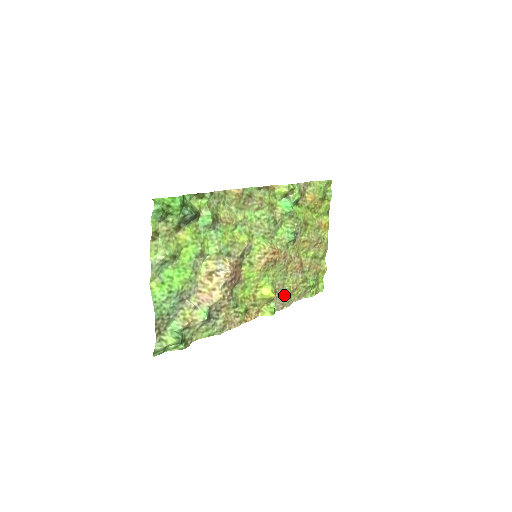
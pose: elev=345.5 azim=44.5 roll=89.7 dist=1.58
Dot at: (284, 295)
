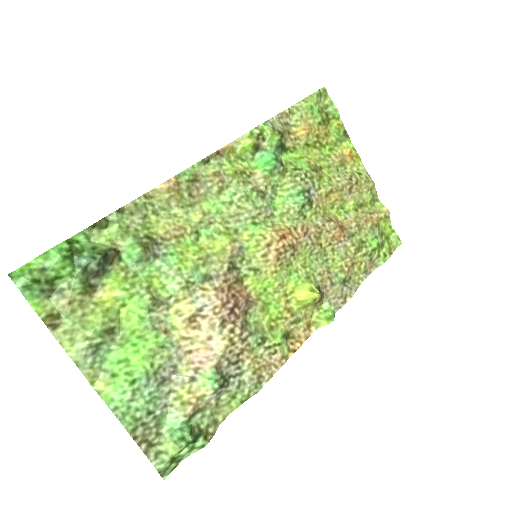
Dot at: (338, 283)
